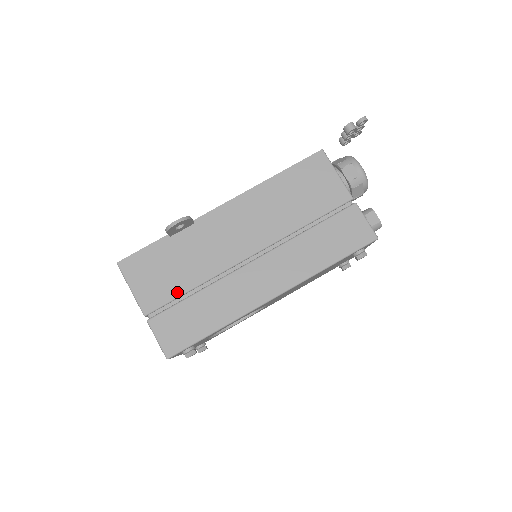
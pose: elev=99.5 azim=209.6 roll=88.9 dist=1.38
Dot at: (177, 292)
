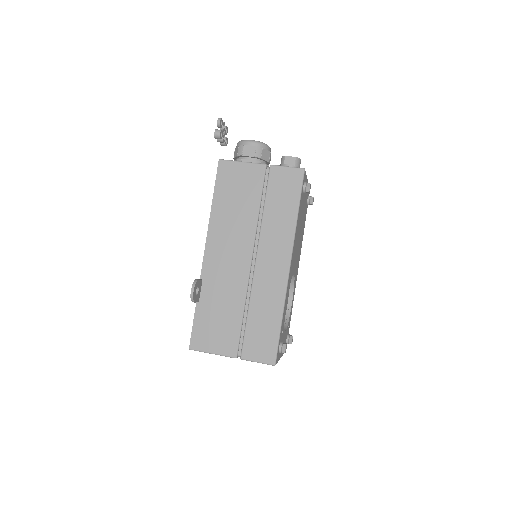
Dot at: (237, 326)
